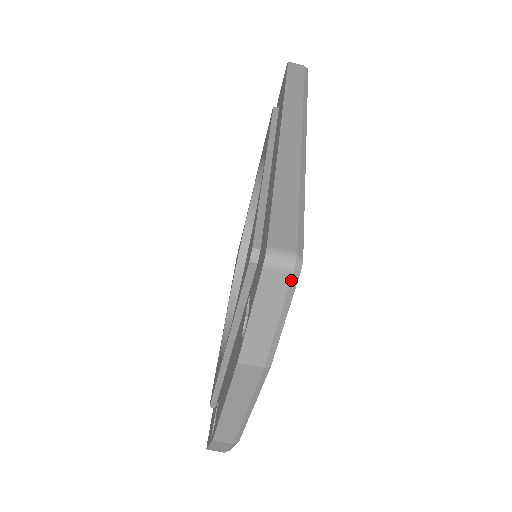
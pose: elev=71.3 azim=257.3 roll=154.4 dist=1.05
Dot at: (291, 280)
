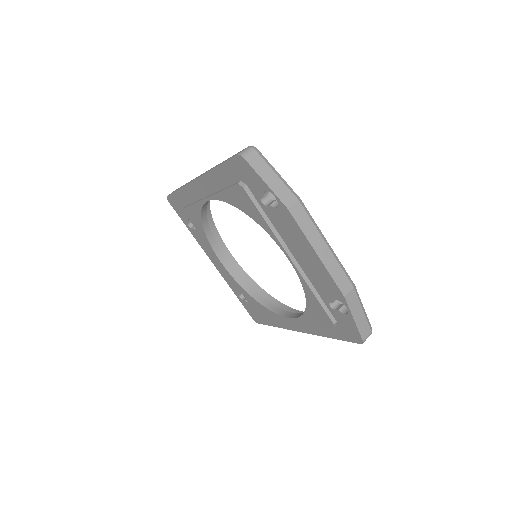
Dot at: (258, 154)
